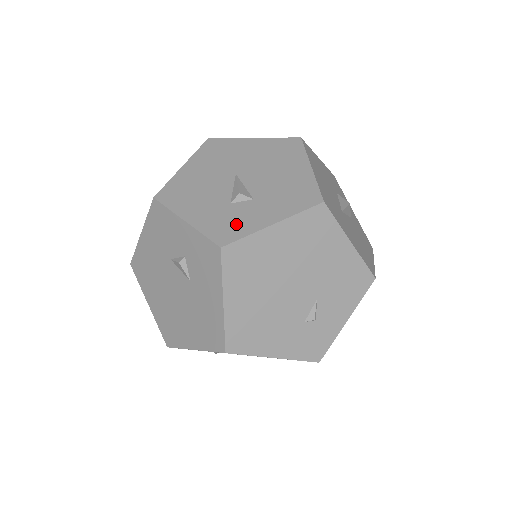
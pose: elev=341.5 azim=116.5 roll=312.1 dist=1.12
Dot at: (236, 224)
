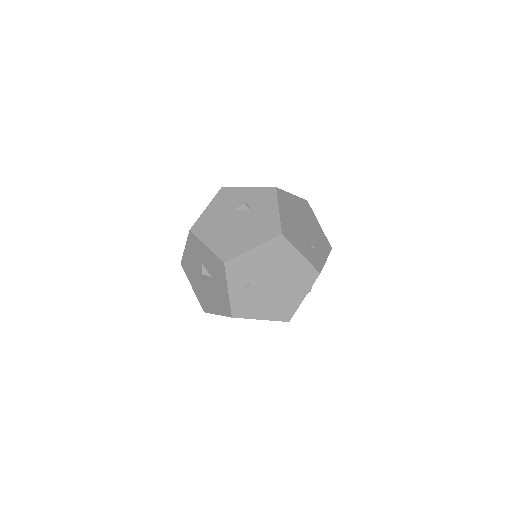
Dot at: occluded
